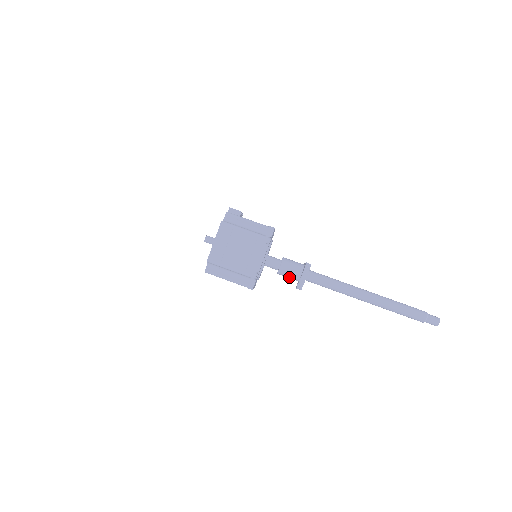
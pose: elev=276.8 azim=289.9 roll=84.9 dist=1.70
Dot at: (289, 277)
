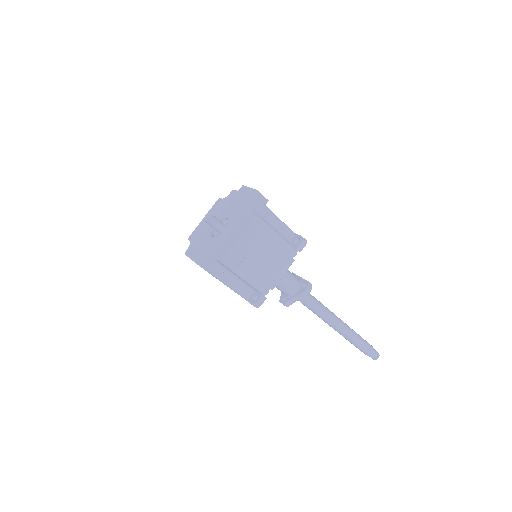
Dot at: (281, 290)
